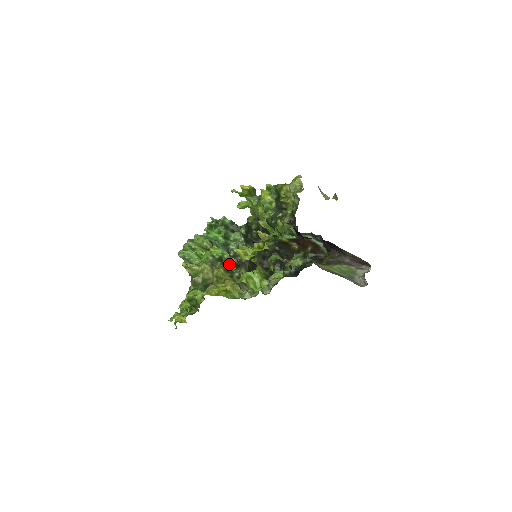
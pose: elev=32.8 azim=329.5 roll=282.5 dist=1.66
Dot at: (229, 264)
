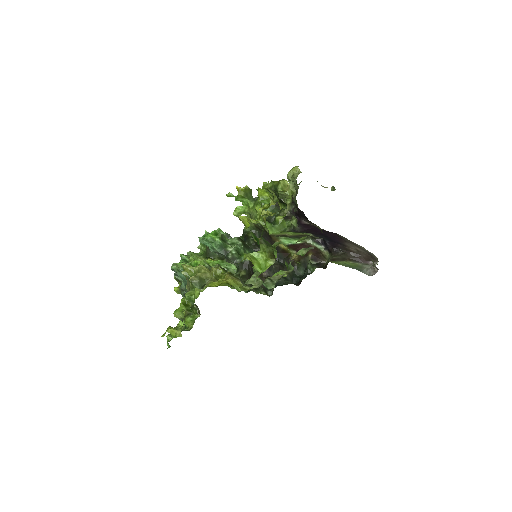
Dot at: occluded
